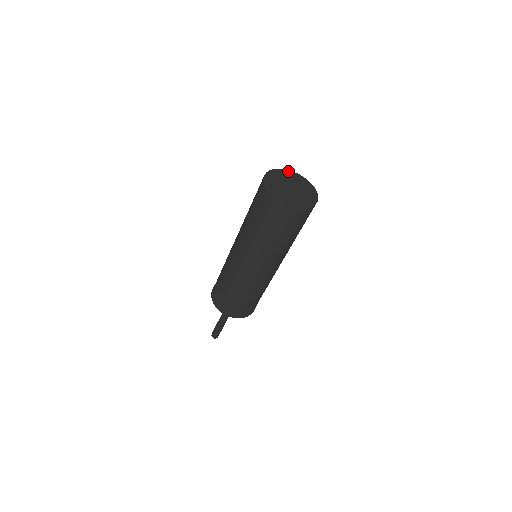
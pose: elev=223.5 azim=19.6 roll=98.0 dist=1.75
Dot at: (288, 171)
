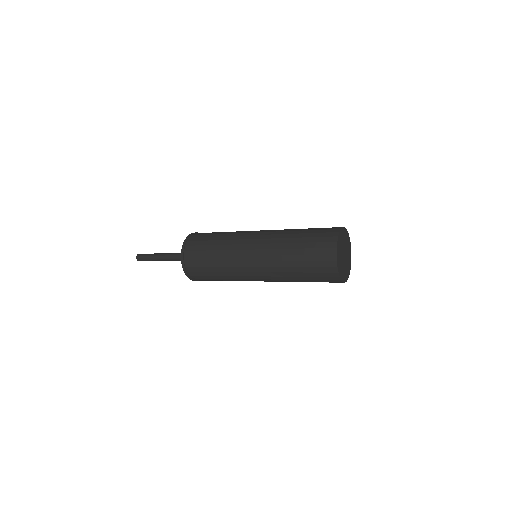
Dot at: (342, 230)
